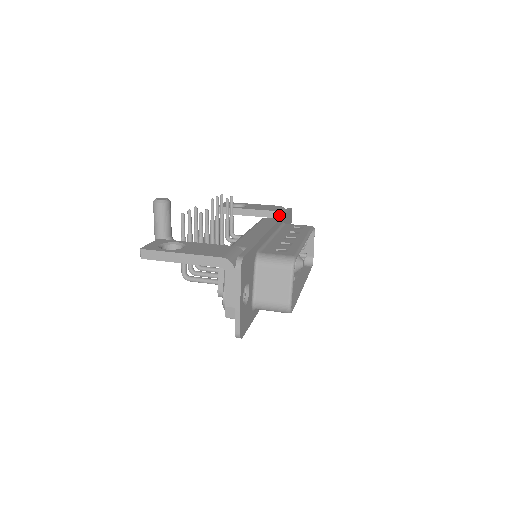
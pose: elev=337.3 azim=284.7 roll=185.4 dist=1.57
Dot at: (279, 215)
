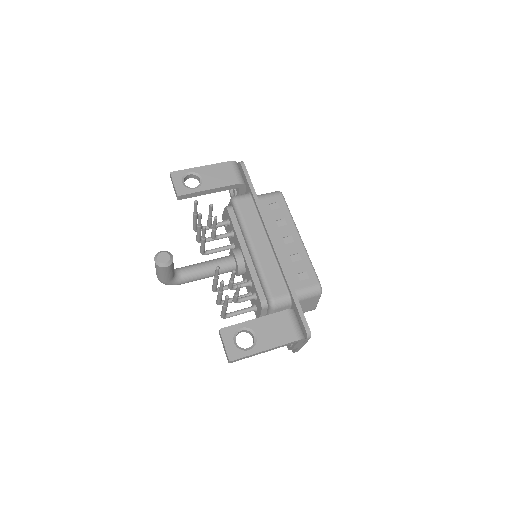
Dot at: (254, 198)
